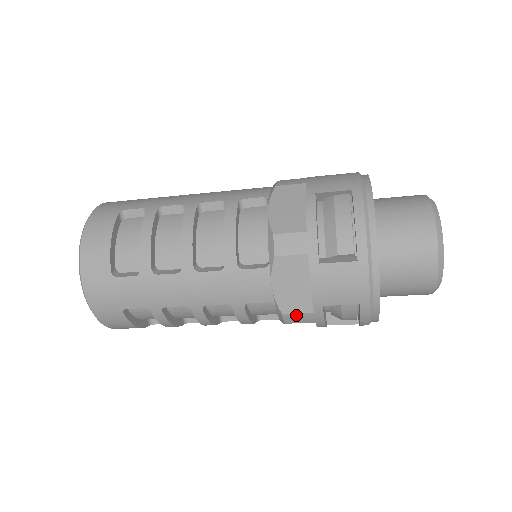
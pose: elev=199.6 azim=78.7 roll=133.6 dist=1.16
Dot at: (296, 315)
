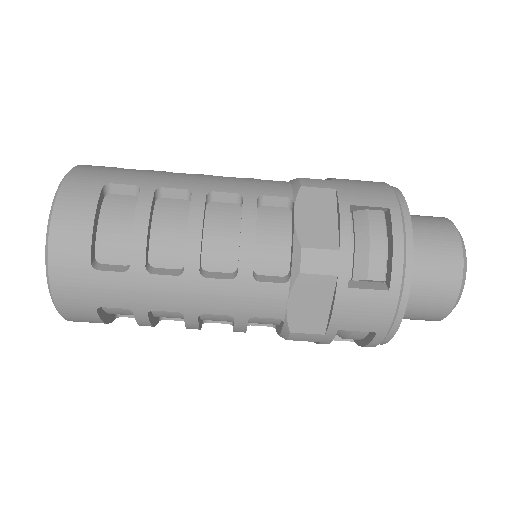
Dot at: (305, 335)
